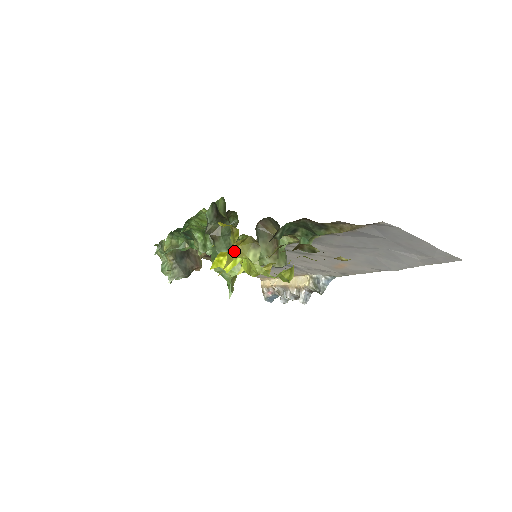
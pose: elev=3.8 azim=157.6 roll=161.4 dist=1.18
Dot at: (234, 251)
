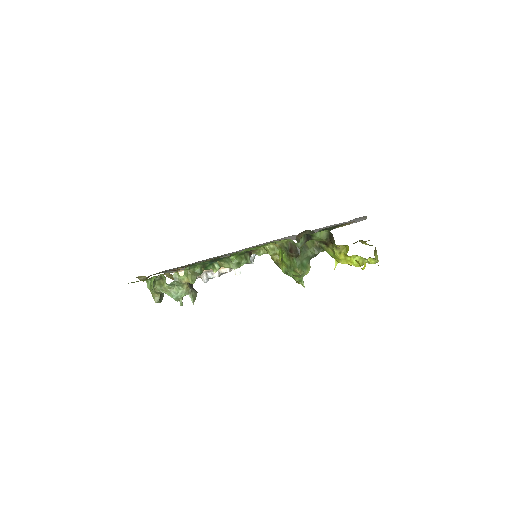
Dot at: occluded
